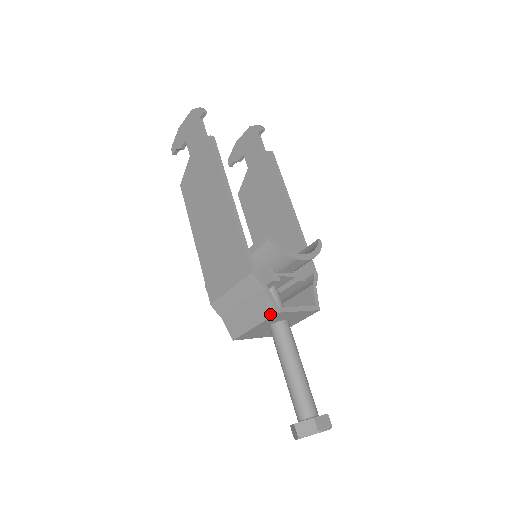
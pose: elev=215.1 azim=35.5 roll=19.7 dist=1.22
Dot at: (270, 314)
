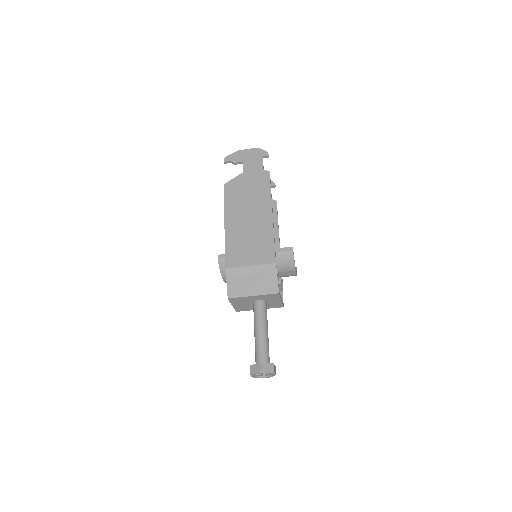
Dot at: (272, 292)
